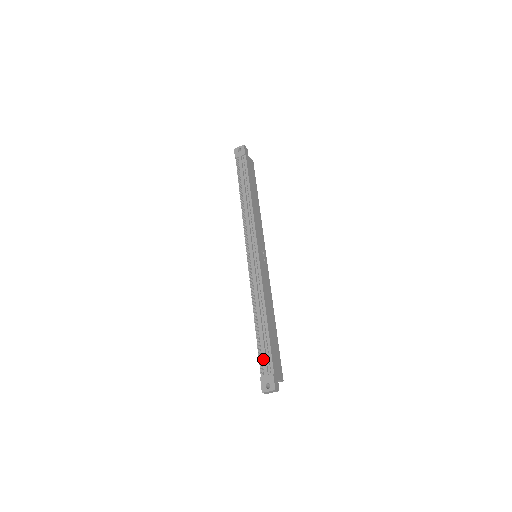
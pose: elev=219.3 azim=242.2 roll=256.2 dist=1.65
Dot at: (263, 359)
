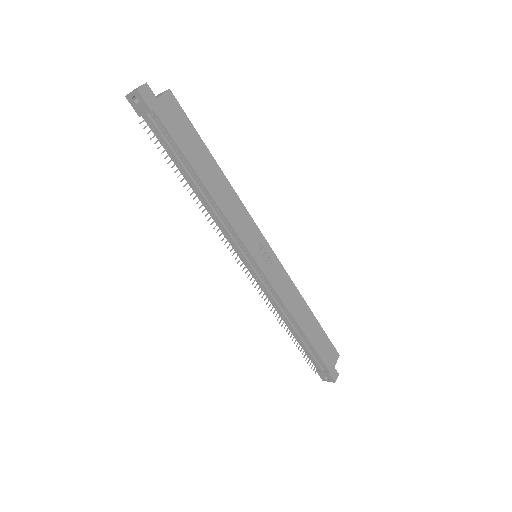
Dot at: (313, 361)
